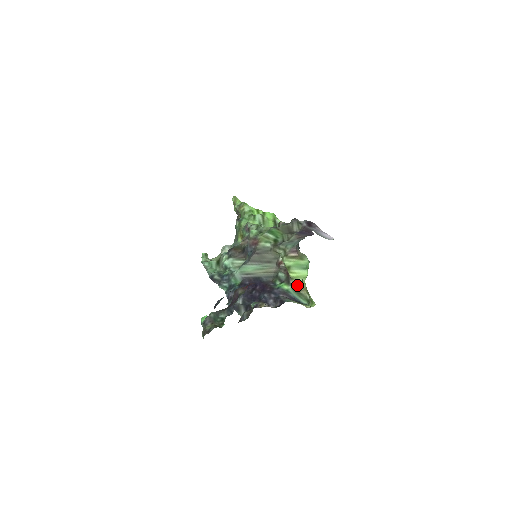
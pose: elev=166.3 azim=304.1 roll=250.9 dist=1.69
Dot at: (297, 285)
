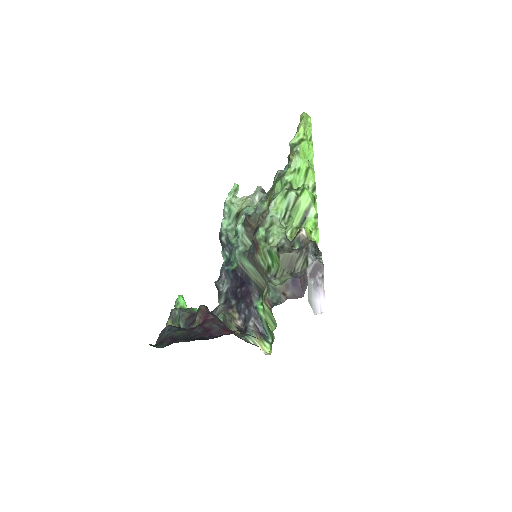
Dot at: occluded
